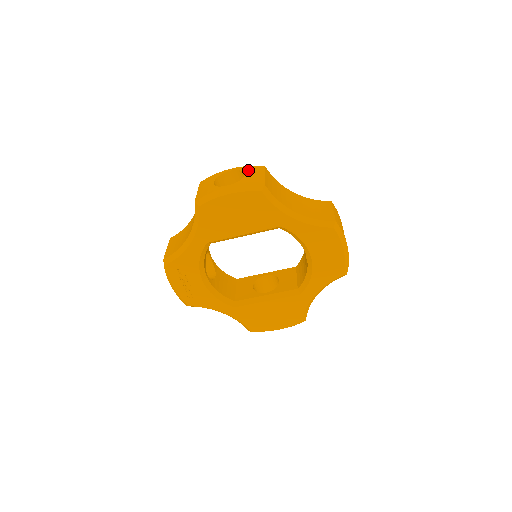
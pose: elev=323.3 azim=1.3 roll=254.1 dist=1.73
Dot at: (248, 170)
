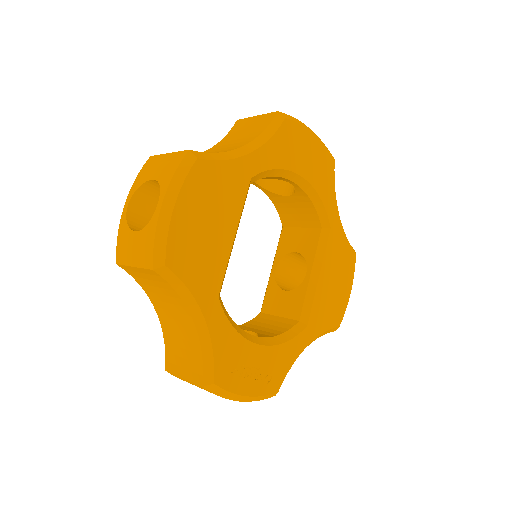
Dot at: (145, 176)
